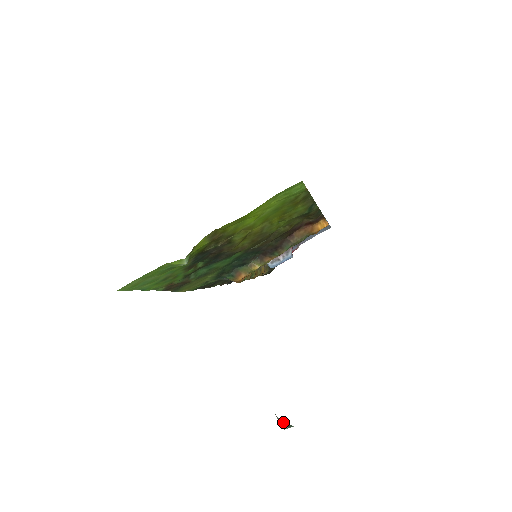
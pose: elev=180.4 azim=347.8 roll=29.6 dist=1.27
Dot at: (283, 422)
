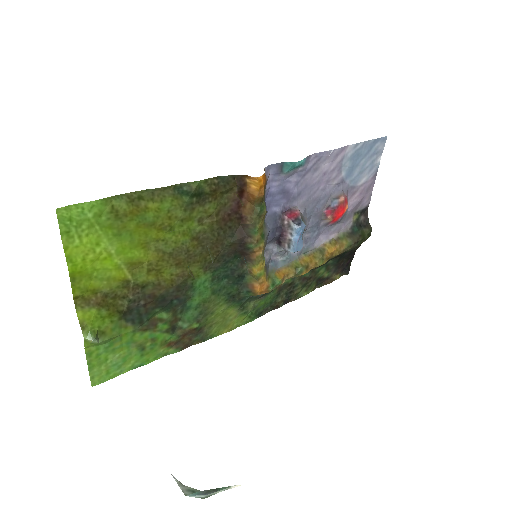
Dot at: (194, 490)
